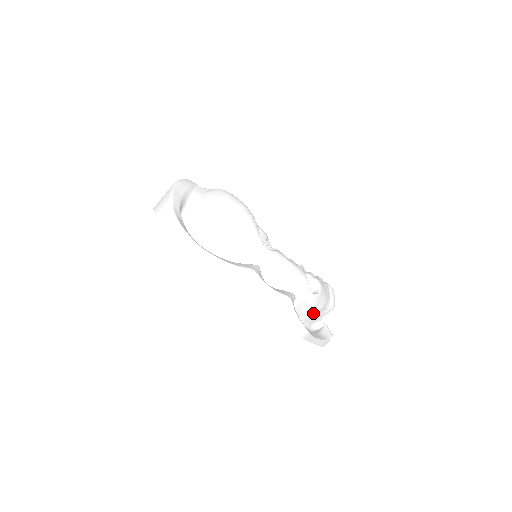
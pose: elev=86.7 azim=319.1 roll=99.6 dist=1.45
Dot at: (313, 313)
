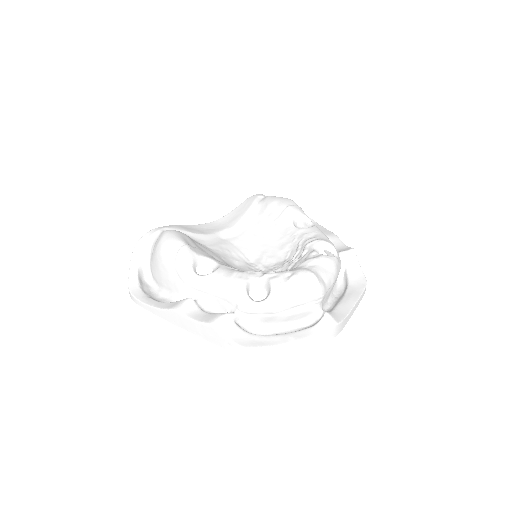
Dot at: (283, 314)
